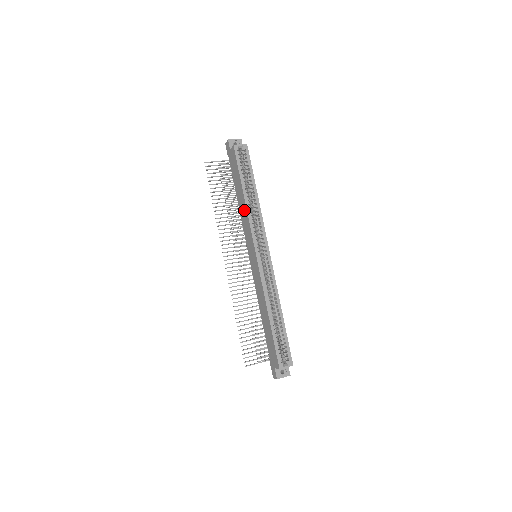
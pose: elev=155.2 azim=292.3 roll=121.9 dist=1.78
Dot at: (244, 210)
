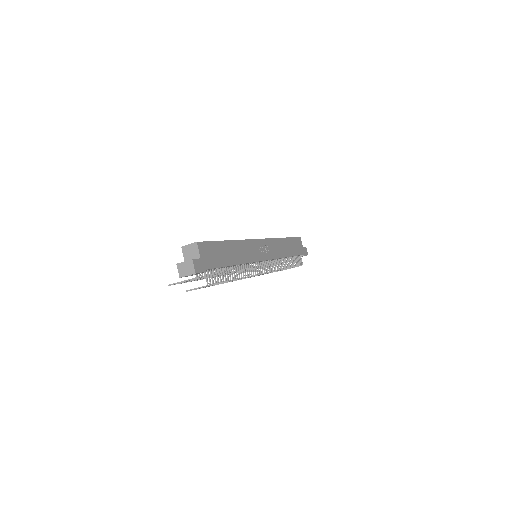
Dot at: occluded
